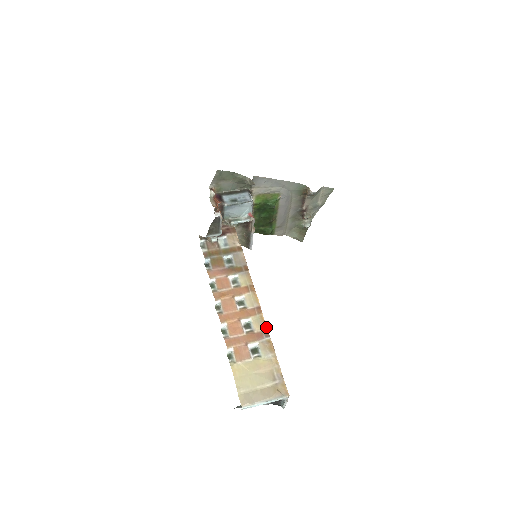
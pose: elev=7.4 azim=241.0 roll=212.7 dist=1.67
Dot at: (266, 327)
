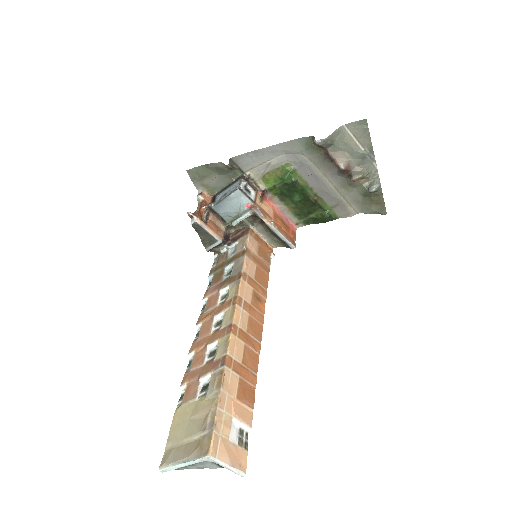
Dot at: (226, 351)
